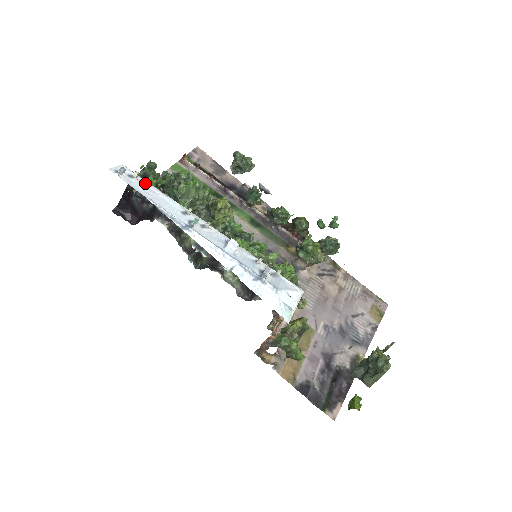
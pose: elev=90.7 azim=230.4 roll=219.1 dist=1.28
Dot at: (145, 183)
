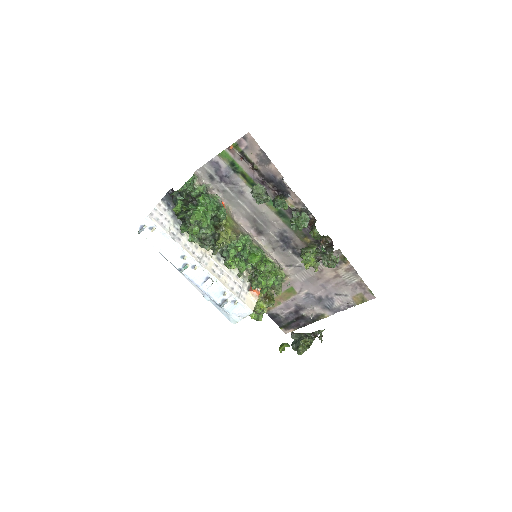
Dot at: (160, 233)
